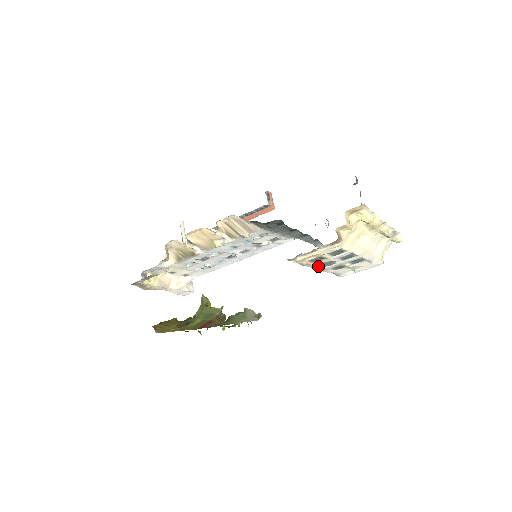
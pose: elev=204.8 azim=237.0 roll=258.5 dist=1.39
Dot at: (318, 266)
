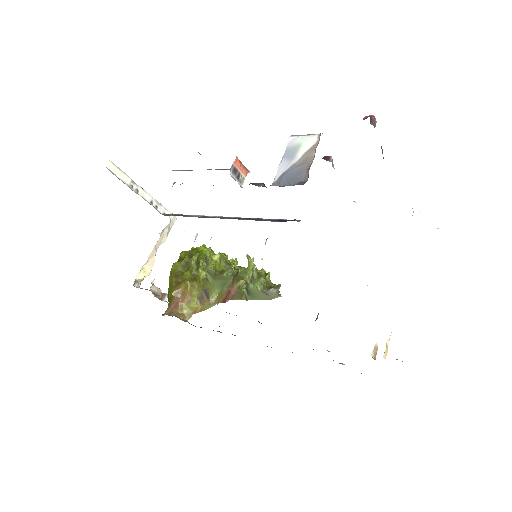
Dot at: occluded
